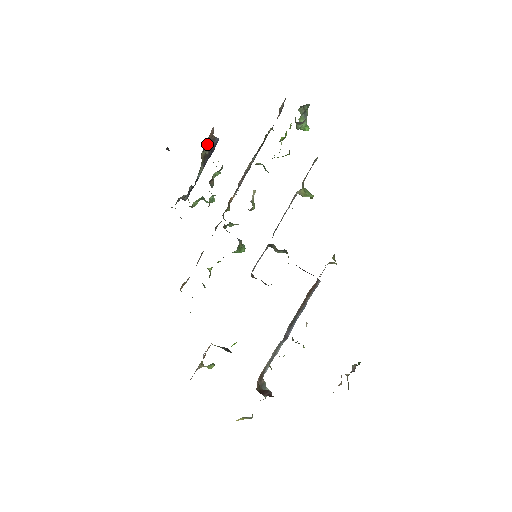
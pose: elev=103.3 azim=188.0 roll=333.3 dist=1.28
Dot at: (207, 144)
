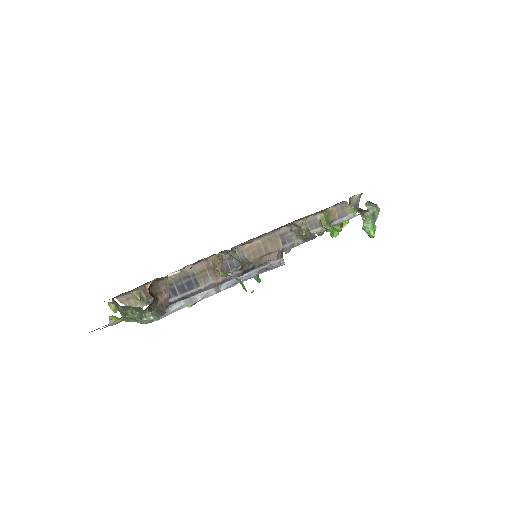
Dot at: occluded
